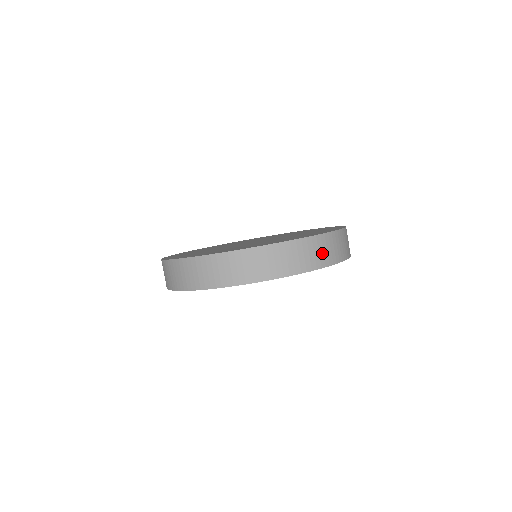
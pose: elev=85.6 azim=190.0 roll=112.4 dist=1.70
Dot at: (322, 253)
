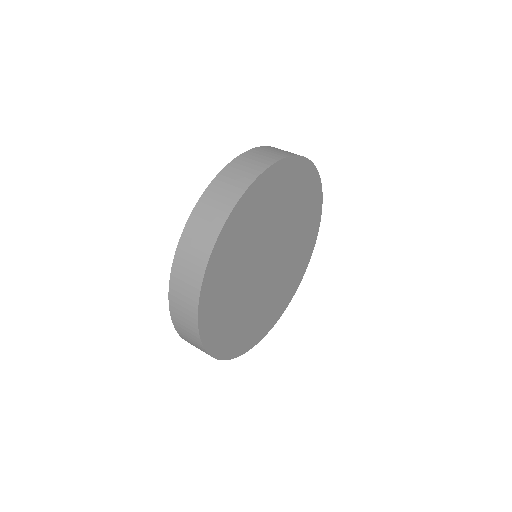
Dot at: occluded
